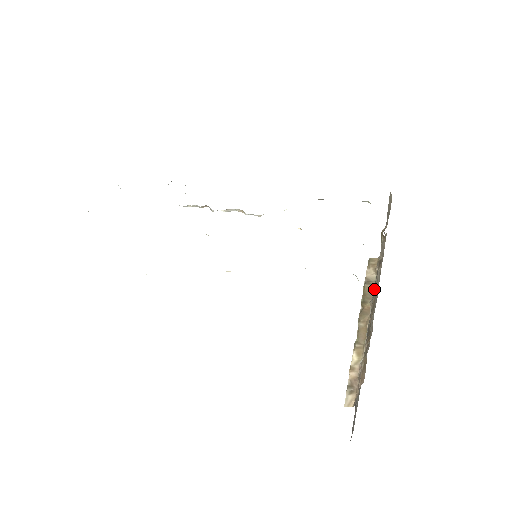
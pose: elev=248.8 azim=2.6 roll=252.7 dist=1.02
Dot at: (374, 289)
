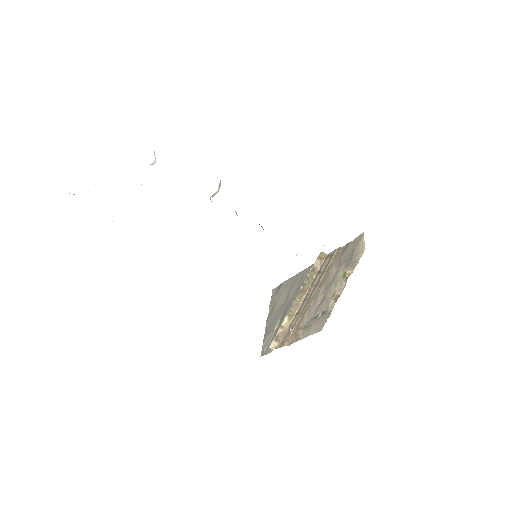
Dot at: (316, 279)
